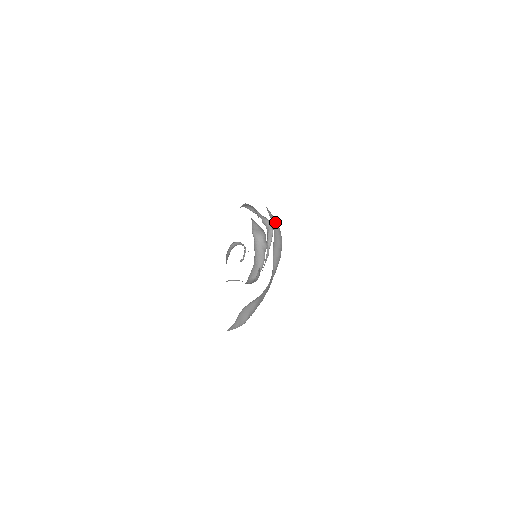
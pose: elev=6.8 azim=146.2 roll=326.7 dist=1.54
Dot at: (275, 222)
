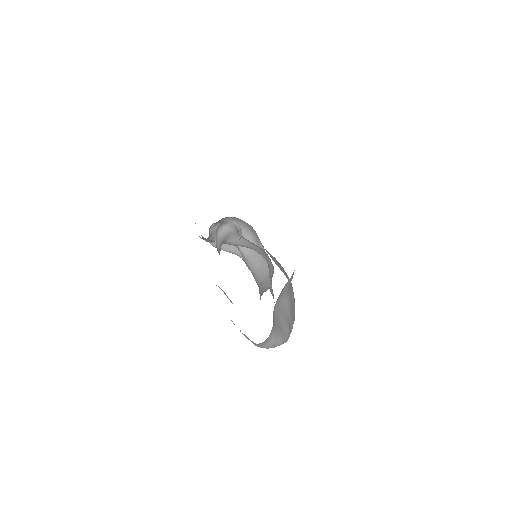
Dot at: occluded
